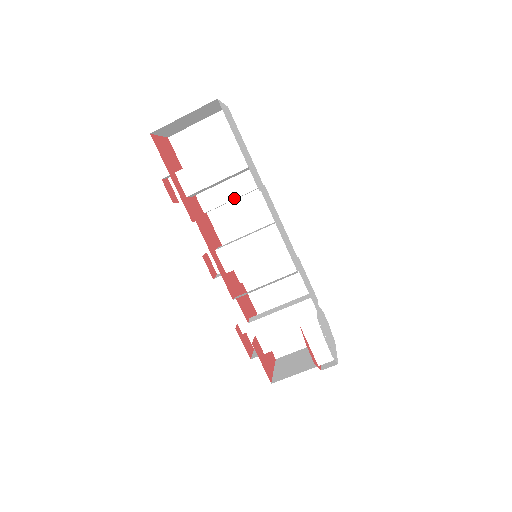
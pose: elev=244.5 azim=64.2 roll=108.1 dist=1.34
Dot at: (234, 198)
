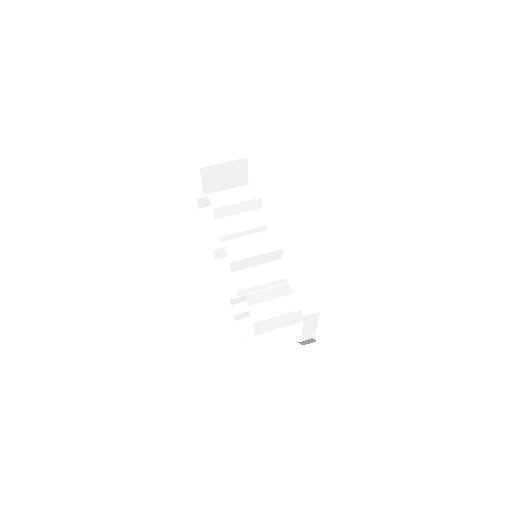
Dot at: (243, 230)
